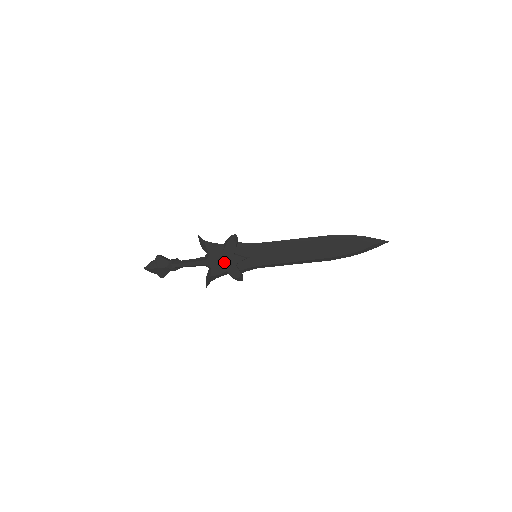
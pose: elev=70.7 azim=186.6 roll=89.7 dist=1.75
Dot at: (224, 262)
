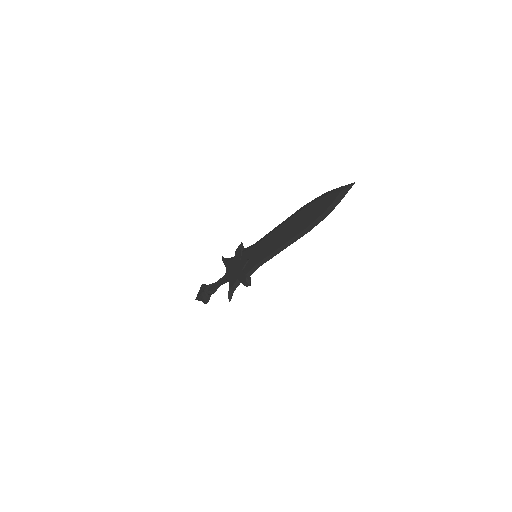
Dot at: (235, 271)
